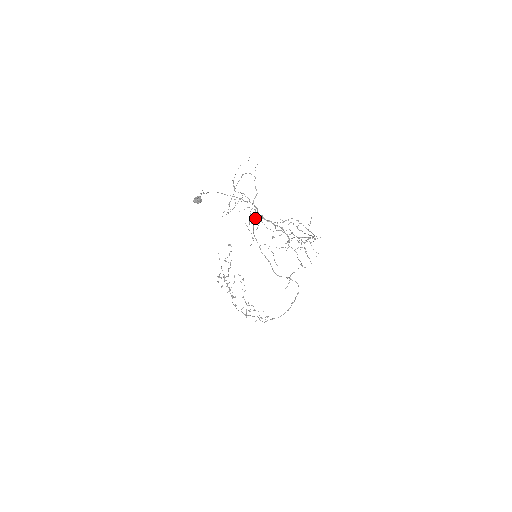
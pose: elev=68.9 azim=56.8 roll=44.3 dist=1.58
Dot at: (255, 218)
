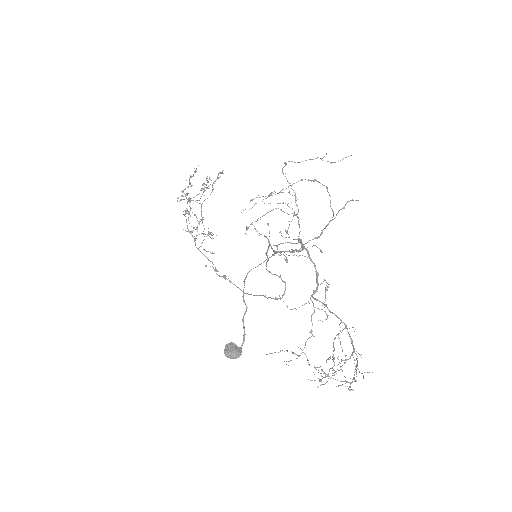
Dot at: (290, 252)
